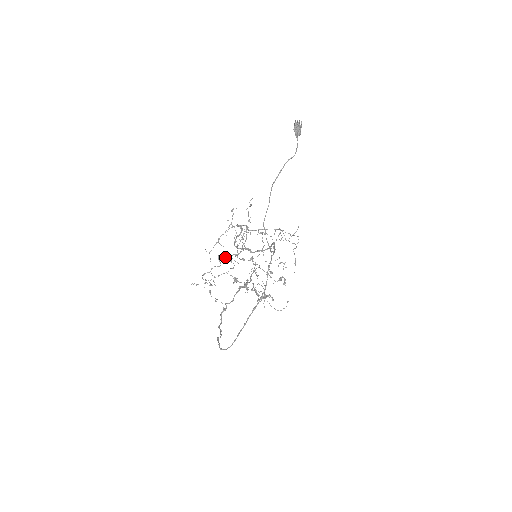
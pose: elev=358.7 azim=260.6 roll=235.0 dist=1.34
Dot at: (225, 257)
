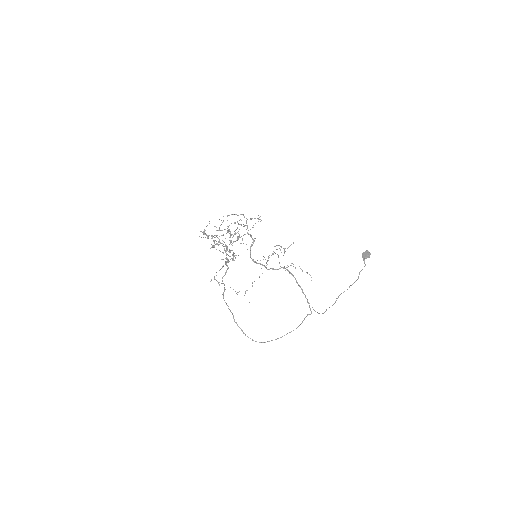
Dot at: occluded
